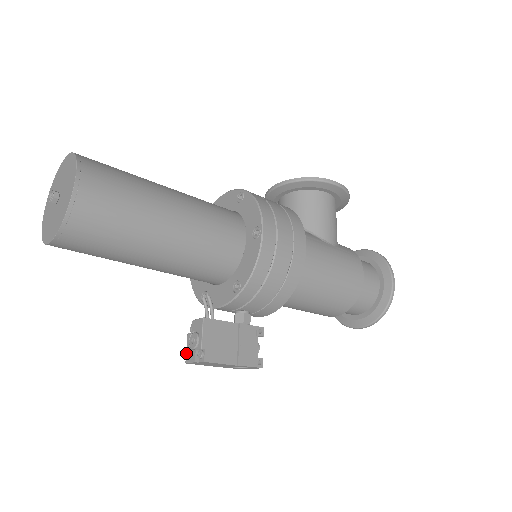
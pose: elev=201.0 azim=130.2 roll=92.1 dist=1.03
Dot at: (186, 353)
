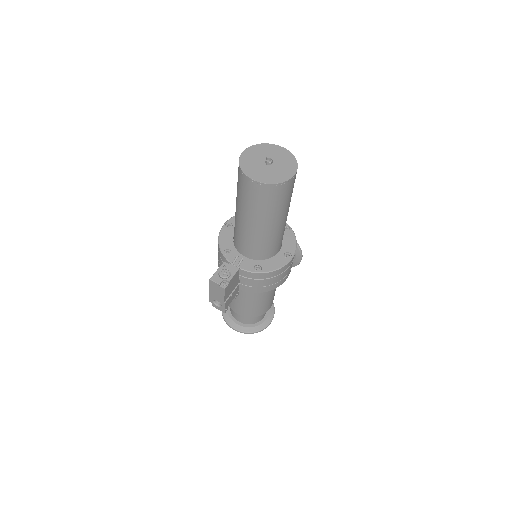
Dot at: (214, 275)
